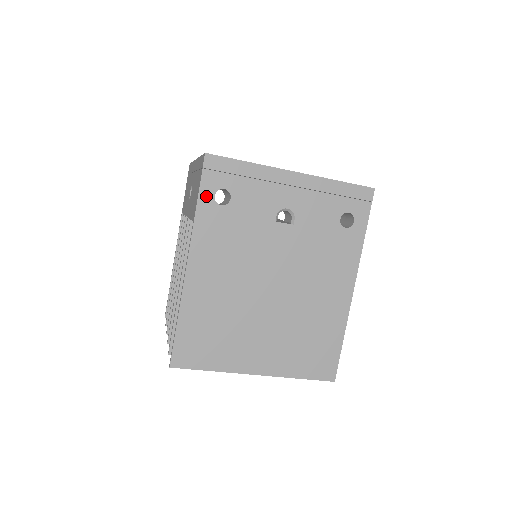
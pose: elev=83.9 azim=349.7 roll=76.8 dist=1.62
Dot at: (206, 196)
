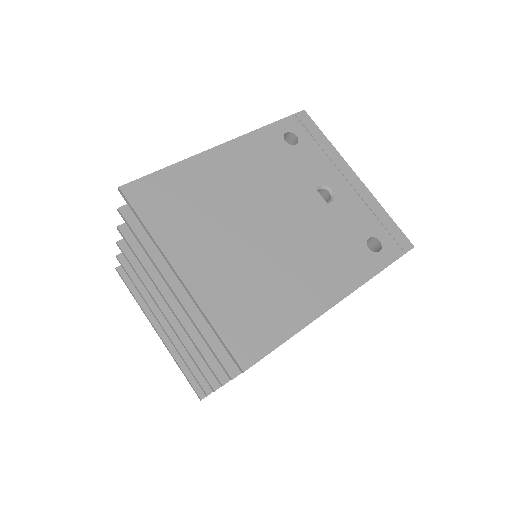
Dot at: (280, 127)
